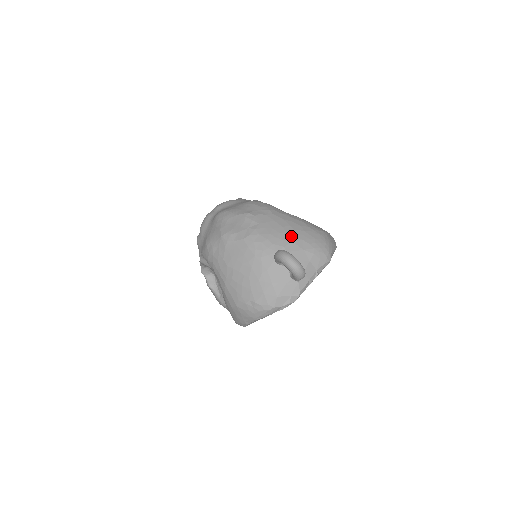
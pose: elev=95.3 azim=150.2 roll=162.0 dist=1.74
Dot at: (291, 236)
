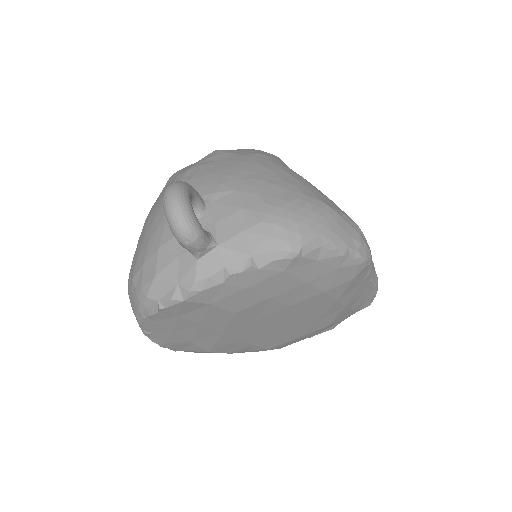
Dot at: (243, 183)
